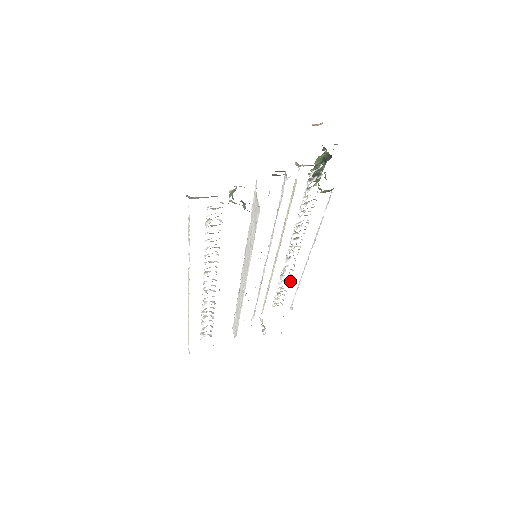
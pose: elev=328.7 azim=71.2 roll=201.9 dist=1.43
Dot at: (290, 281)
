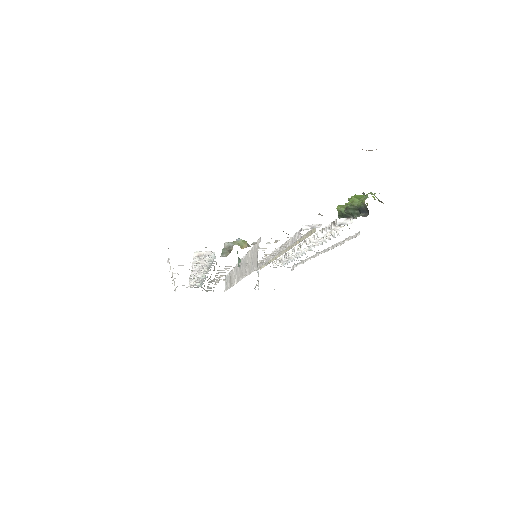
Dot at: occluded
